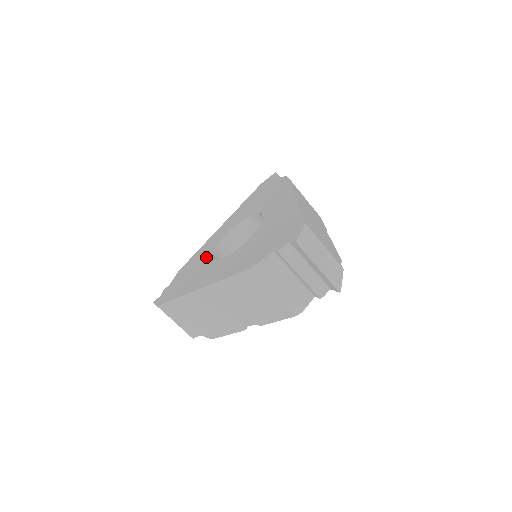
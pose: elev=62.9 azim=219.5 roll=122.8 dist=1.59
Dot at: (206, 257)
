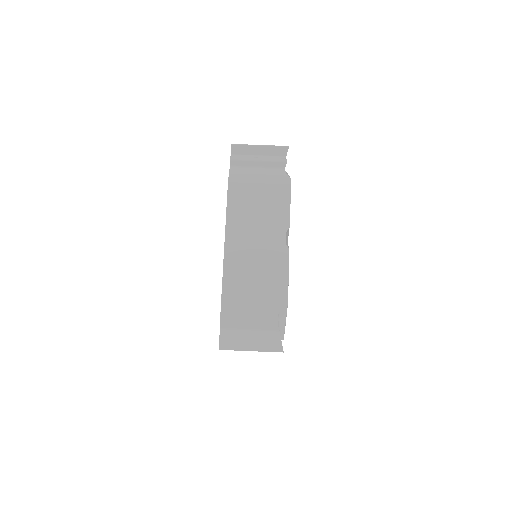
Dot at: occluded
